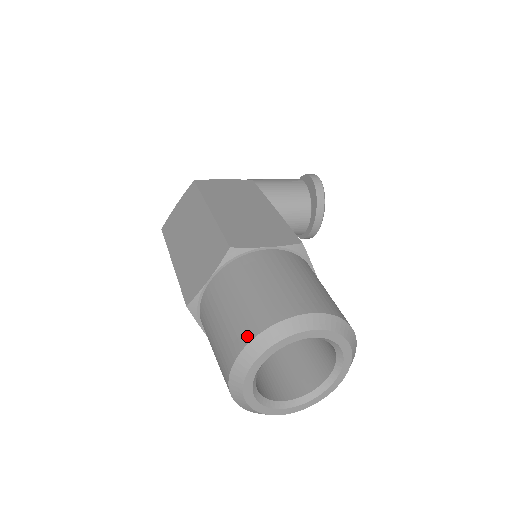
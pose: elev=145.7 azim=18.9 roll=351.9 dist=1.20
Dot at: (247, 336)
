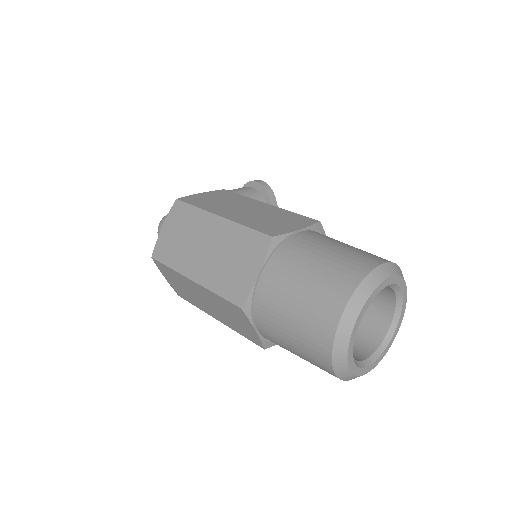
Dot at: (341, 300)
